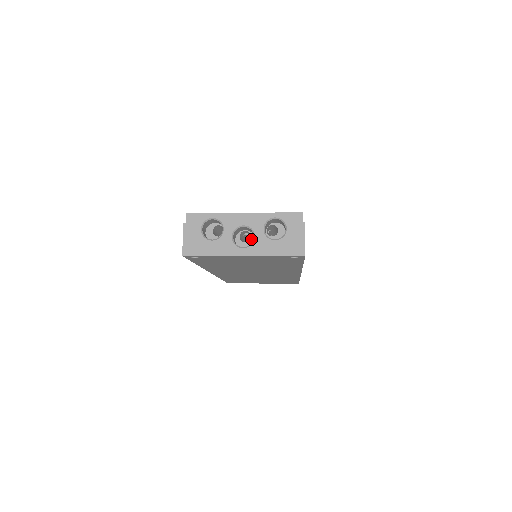
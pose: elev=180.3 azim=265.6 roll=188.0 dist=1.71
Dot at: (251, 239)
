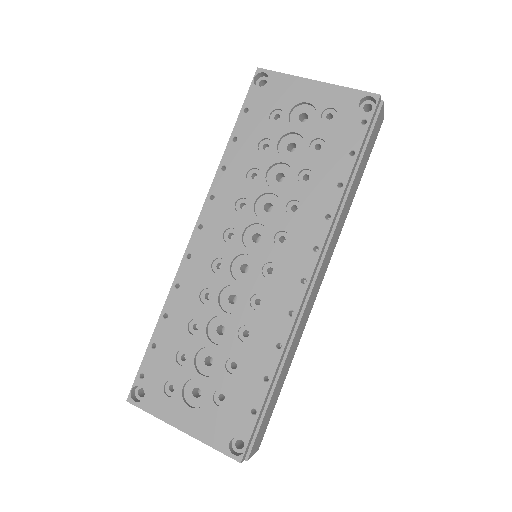
Dot at: occluded
